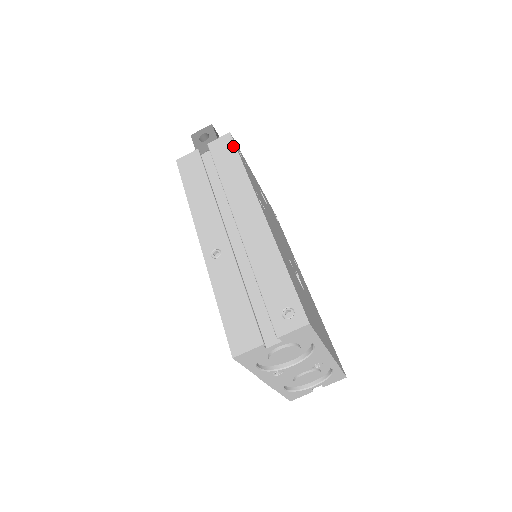
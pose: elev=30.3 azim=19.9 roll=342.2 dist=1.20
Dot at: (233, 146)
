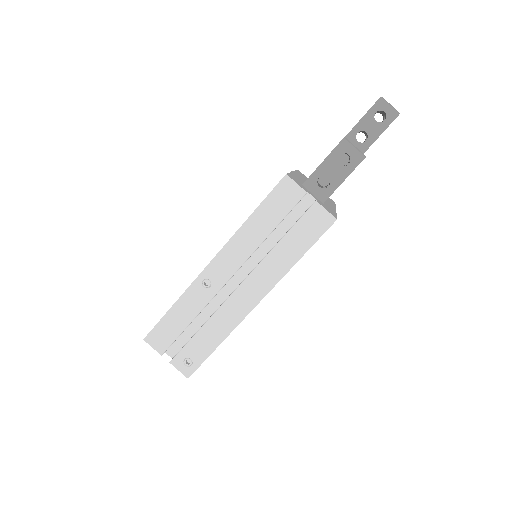
Dot at: (319, 235)
